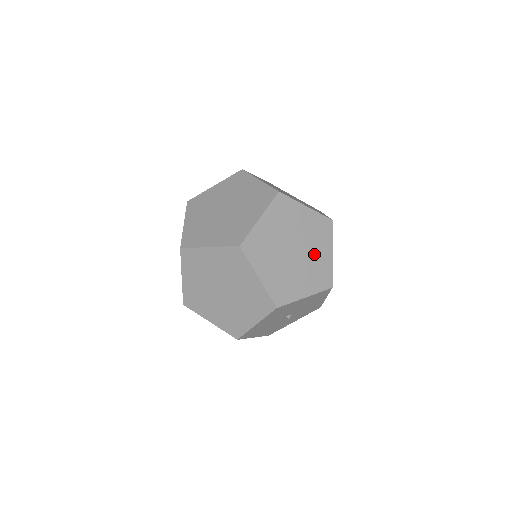
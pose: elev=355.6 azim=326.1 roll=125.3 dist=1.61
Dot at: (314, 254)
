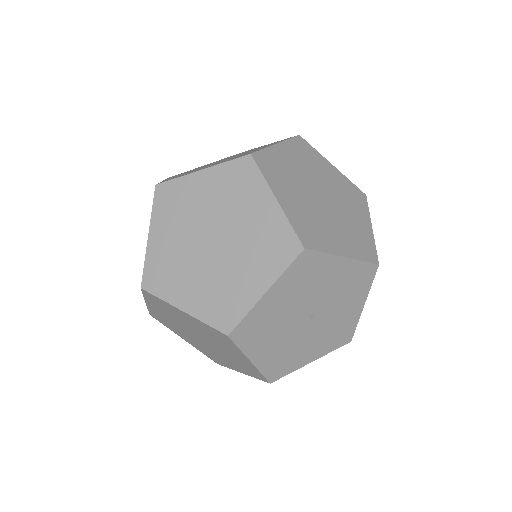
Dot at: (349, 215)
